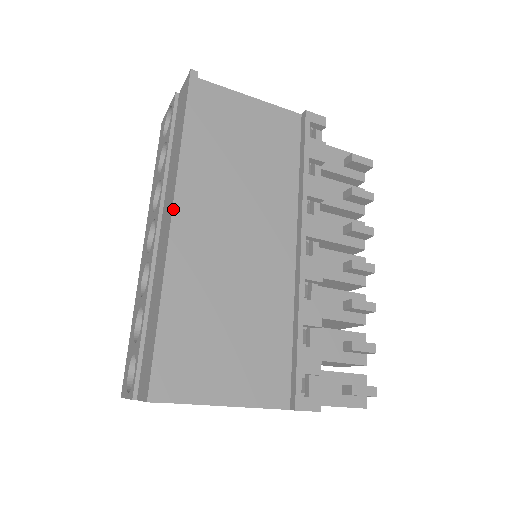
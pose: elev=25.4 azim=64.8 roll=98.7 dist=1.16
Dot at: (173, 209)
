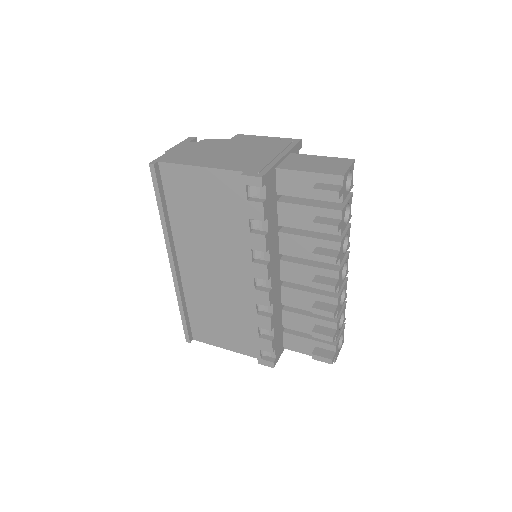
Dot at: (169, 261)
